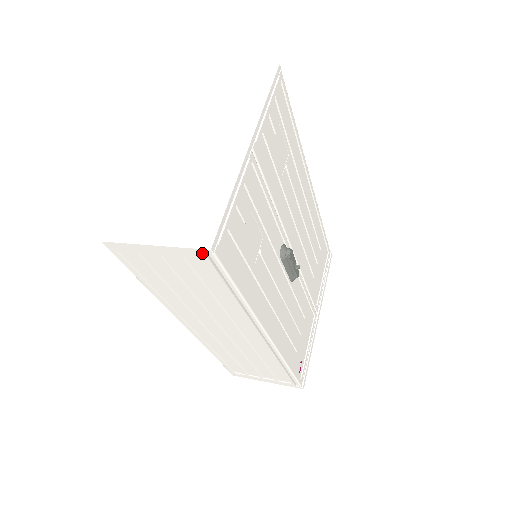
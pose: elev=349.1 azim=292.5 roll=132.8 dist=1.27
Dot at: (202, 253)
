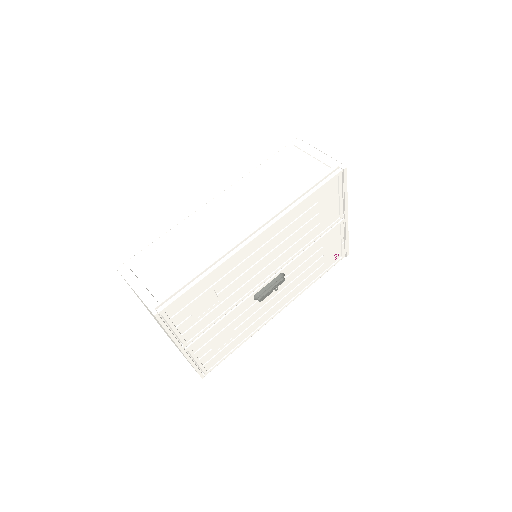
Dot at: occluded
